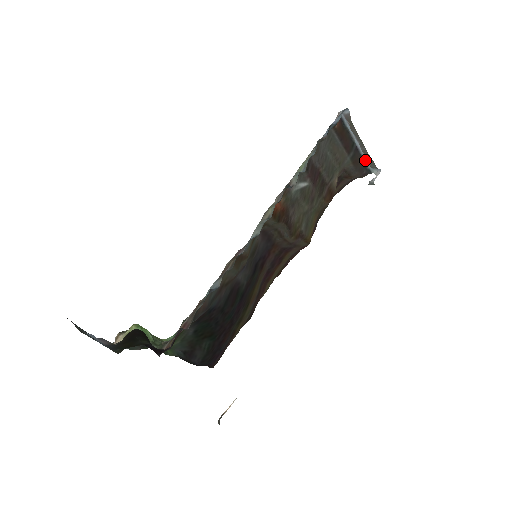
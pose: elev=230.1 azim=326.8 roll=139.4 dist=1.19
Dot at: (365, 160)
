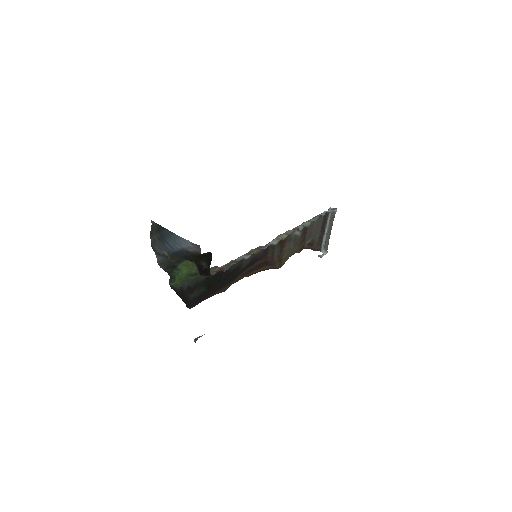
Dot at: (323, 242)
